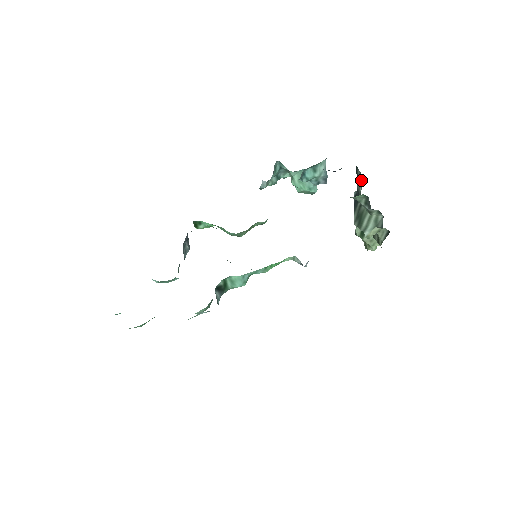
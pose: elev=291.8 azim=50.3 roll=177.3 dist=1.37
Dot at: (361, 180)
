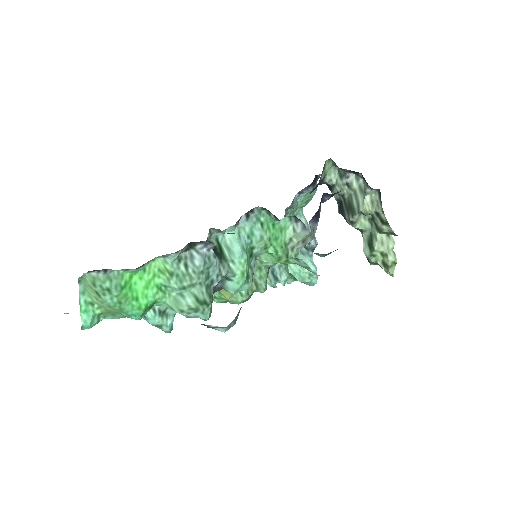
Dot at: occluded
